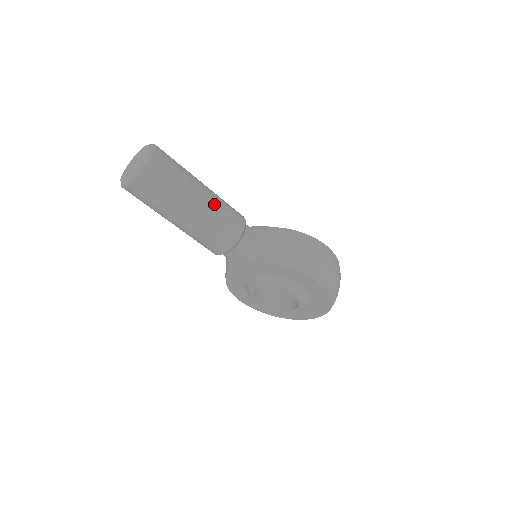
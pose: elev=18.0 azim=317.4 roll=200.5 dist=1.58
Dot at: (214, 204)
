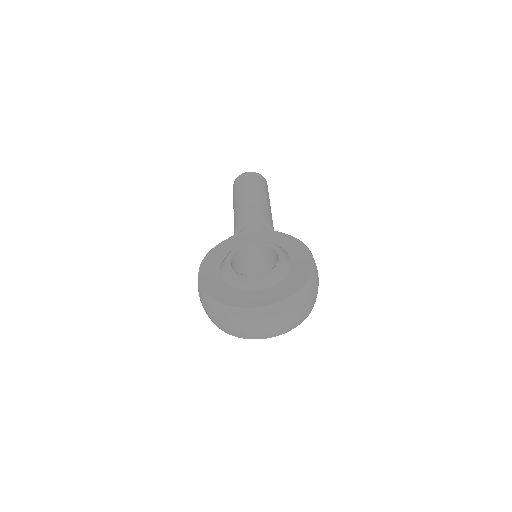
Dot at: occluded
